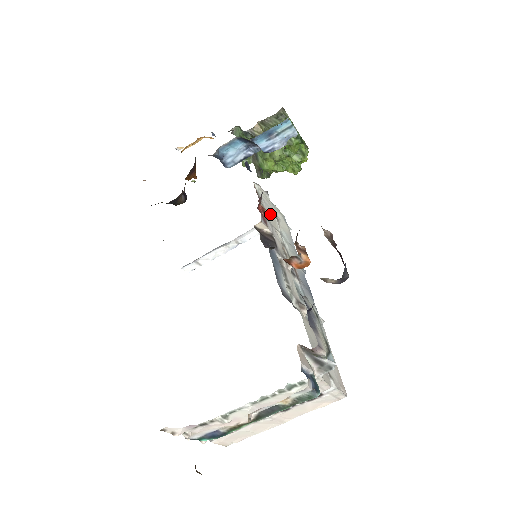
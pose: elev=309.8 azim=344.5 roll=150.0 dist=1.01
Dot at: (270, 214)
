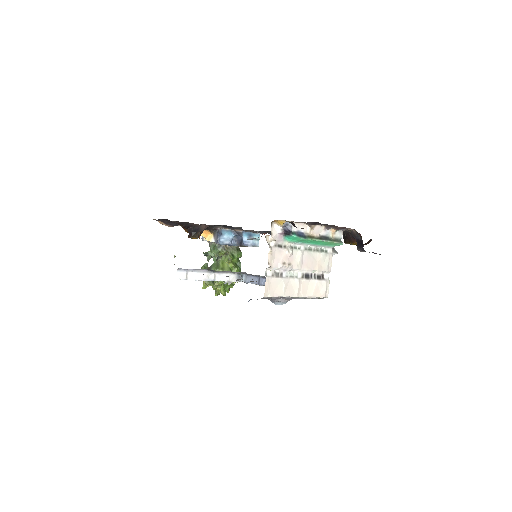
Dot at: occluded
